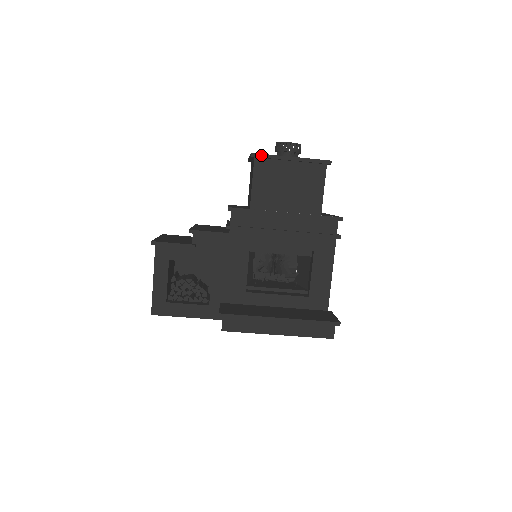
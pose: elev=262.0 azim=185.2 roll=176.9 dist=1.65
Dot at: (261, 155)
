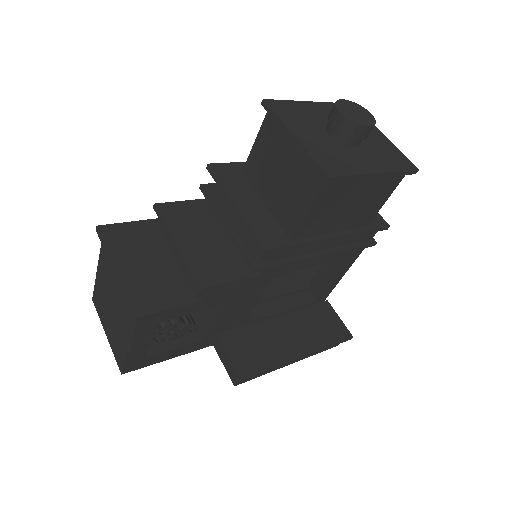
Dot at: (341, 178)
